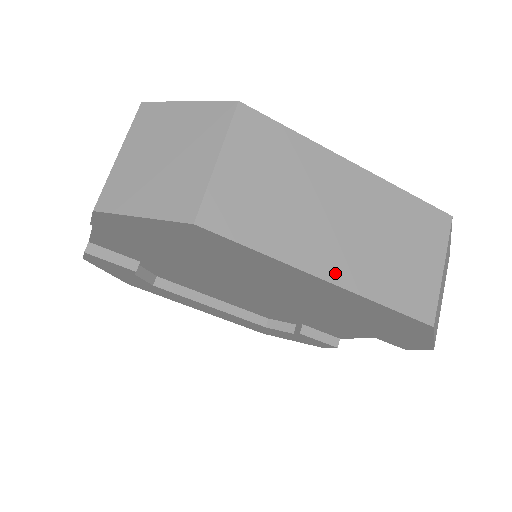
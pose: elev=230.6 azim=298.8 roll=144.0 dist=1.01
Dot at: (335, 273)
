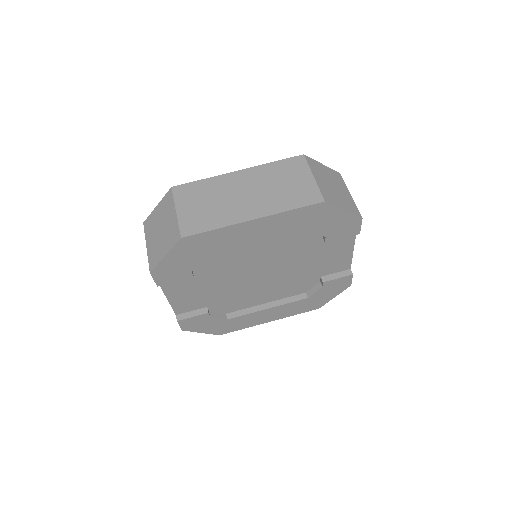
Dot at: (256, 214)
